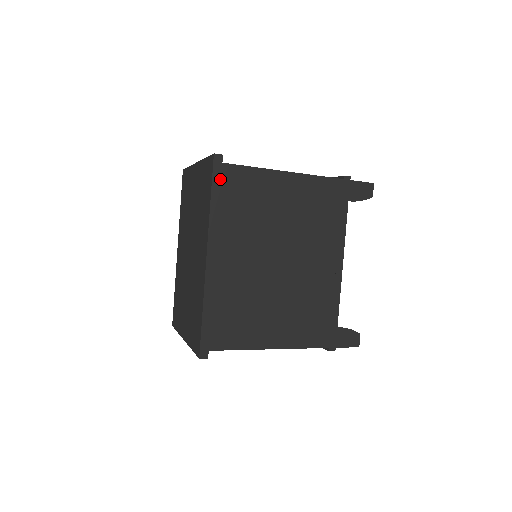
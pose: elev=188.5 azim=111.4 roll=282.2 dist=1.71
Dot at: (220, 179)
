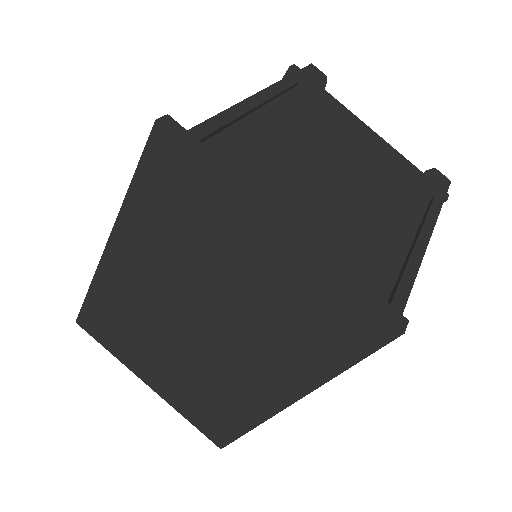
Dot at: occluded
